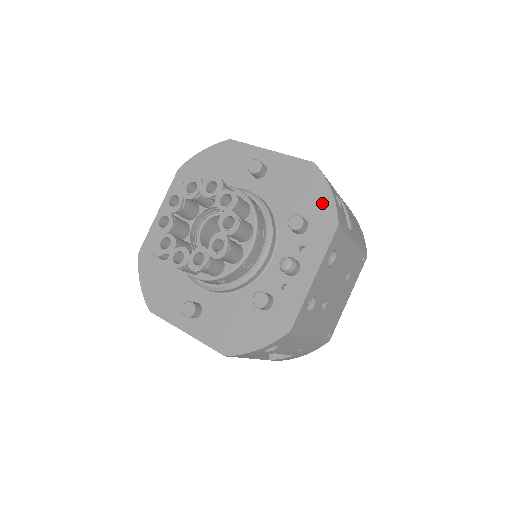
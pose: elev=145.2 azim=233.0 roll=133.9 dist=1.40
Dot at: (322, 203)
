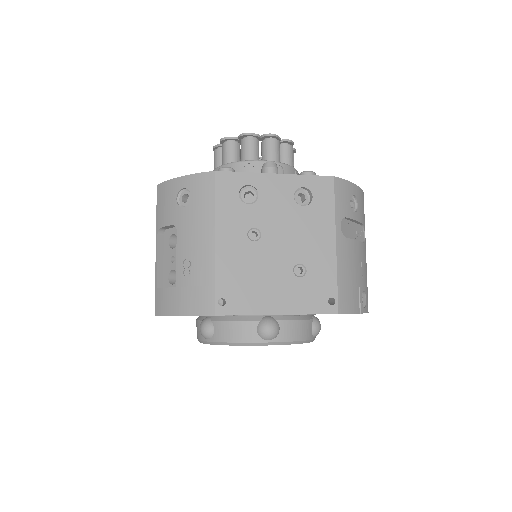
Dot at: occluded
